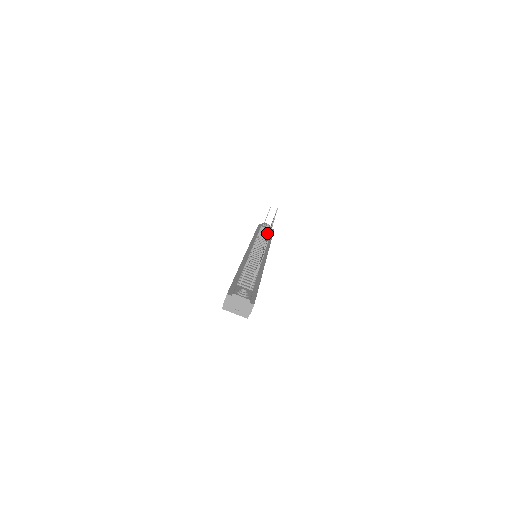
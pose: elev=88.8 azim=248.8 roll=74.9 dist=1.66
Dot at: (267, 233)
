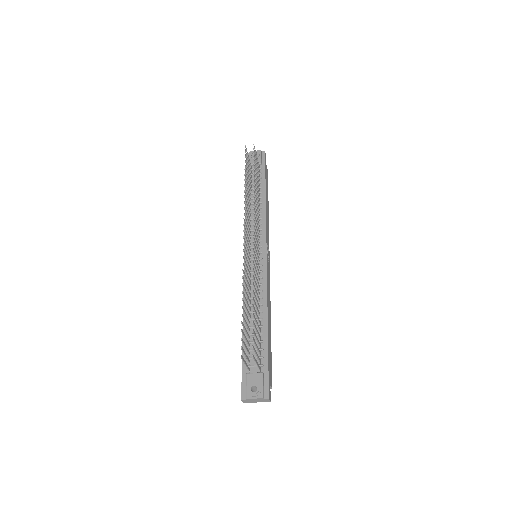
Dot at: (258, 178)
